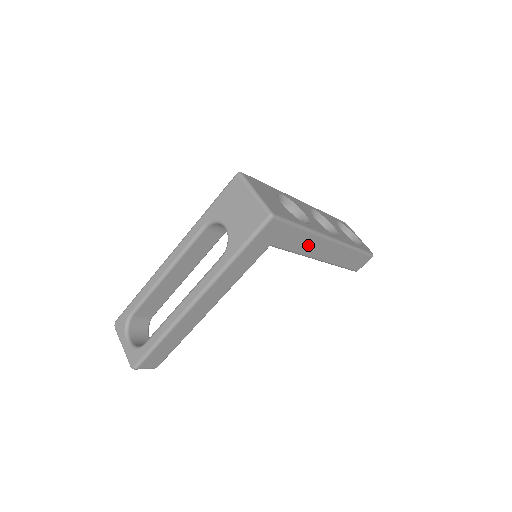
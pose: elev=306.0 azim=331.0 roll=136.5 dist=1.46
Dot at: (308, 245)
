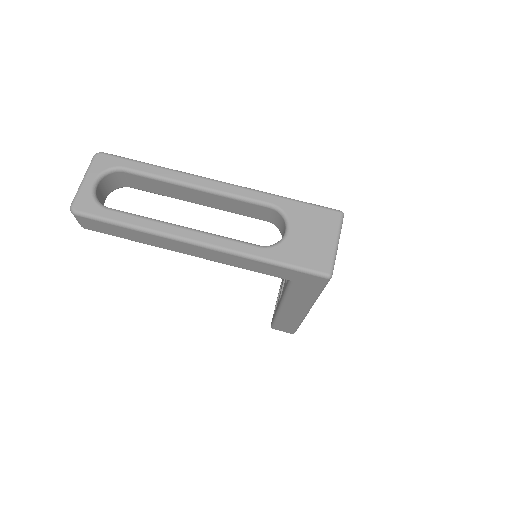
Dot at: (298, 301)
